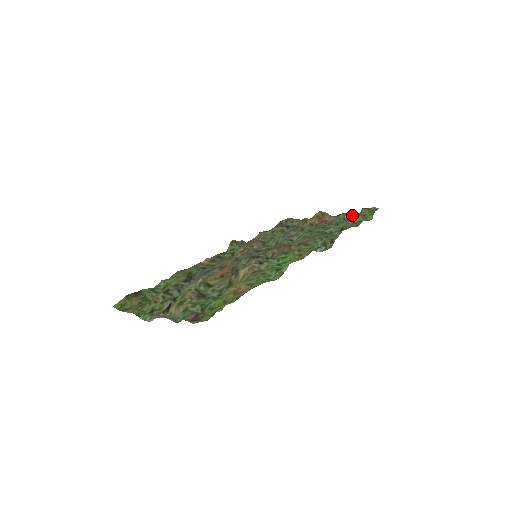
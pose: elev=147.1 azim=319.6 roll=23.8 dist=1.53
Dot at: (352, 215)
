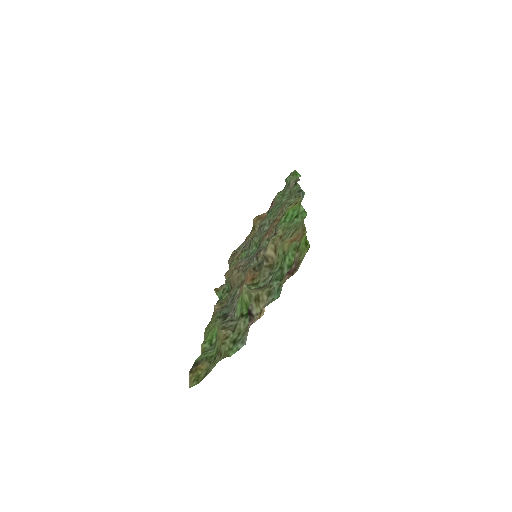
Dot at: occluded
